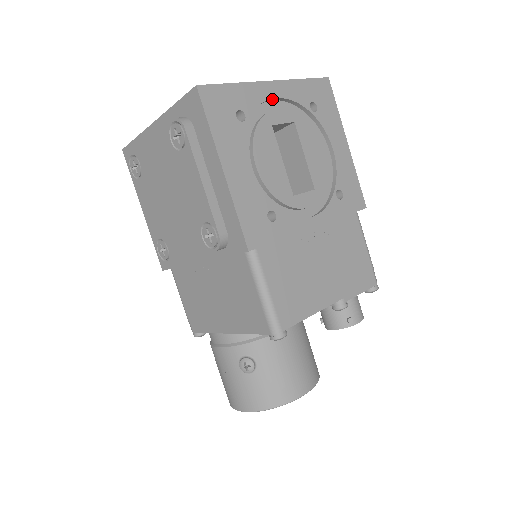
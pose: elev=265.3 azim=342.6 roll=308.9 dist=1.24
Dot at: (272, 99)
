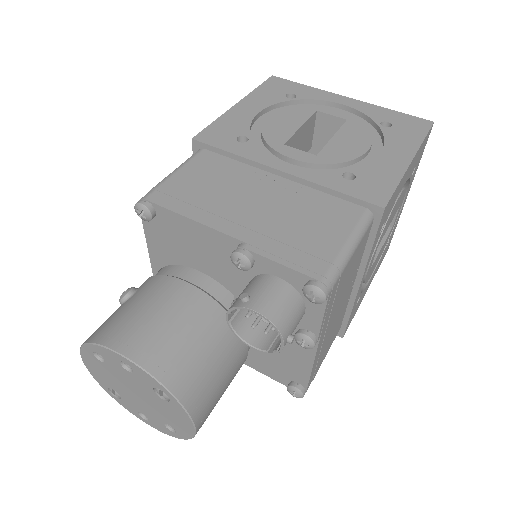
Dot at: (339, 106)
